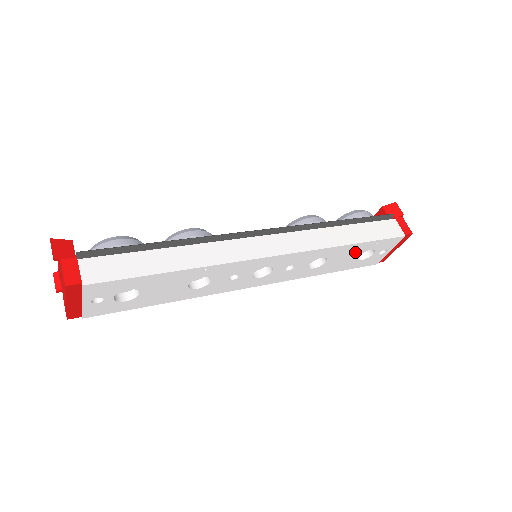
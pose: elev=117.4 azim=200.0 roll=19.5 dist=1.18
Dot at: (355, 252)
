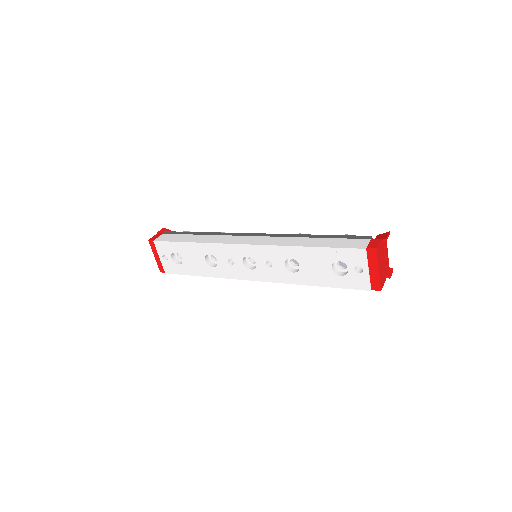
Dot at: (322, 260)
